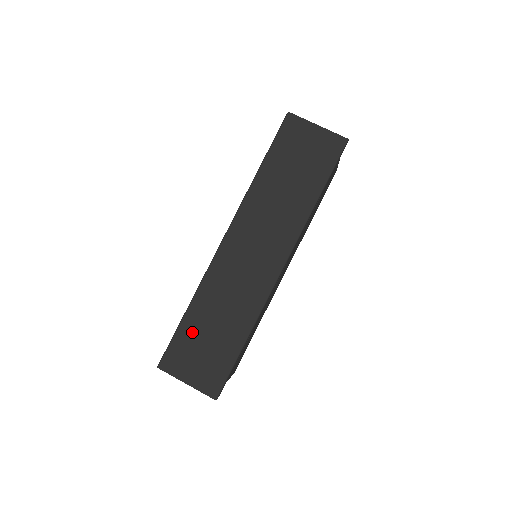
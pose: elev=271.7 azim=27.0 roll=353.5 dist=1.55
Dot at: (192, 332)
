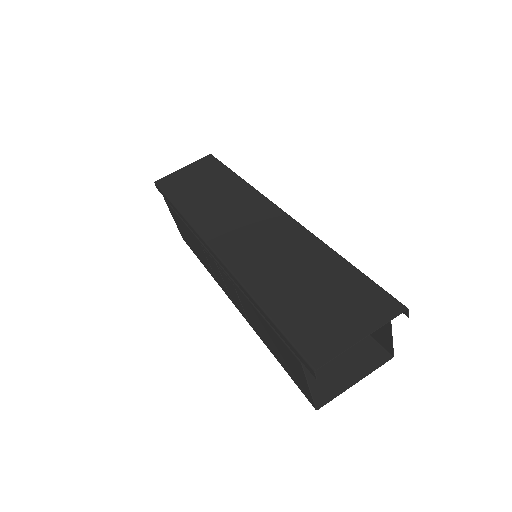
Dot at: (291, 308)
